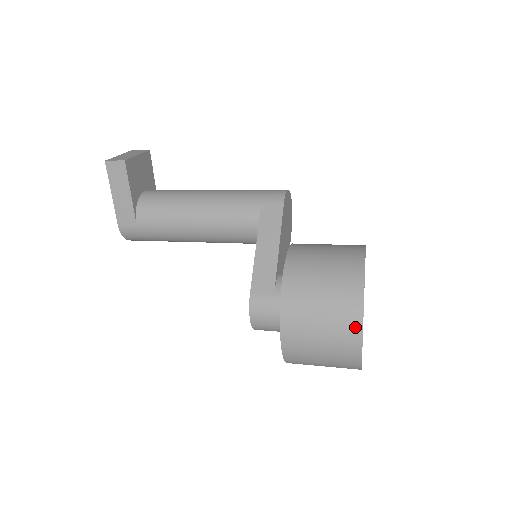
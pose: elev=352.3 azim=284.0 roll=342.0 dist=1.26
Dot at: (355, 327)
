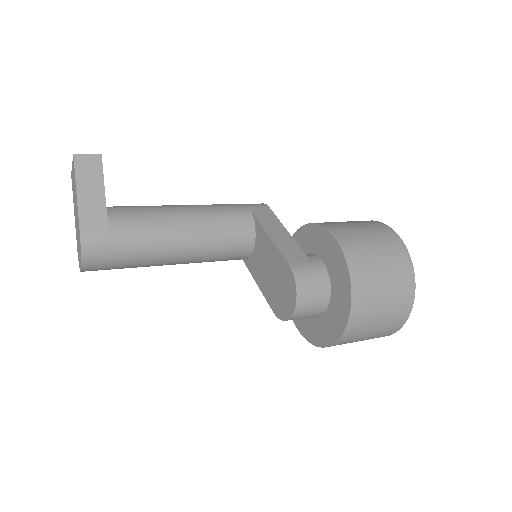
Dot at: (405, 258)
